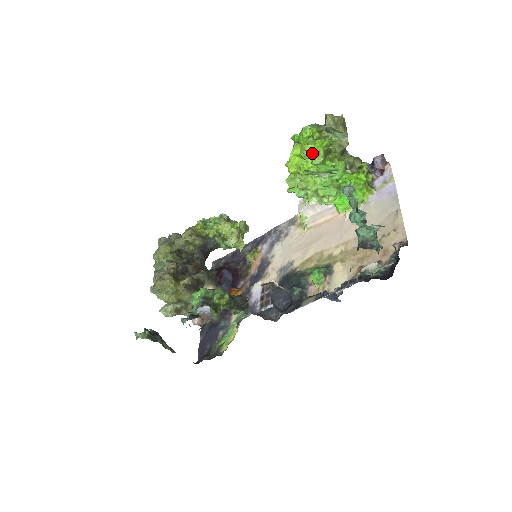
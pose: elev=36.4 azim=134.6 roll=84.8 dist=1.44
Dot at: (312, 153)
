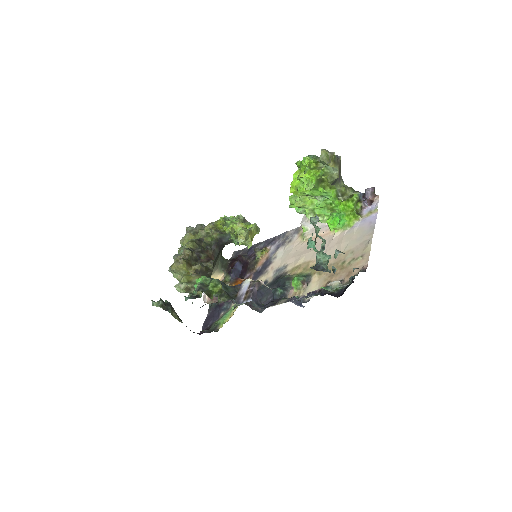
Dot at: (307, 180)
